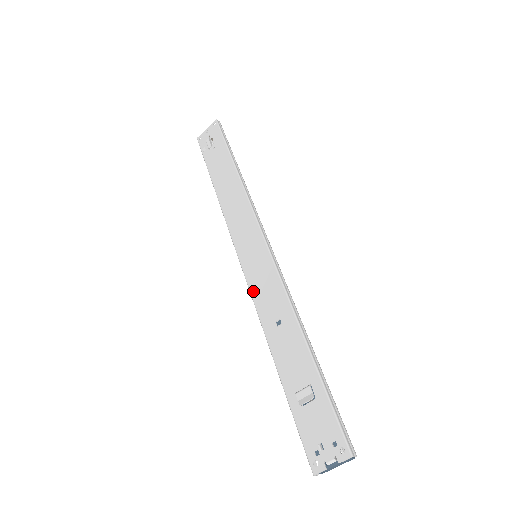
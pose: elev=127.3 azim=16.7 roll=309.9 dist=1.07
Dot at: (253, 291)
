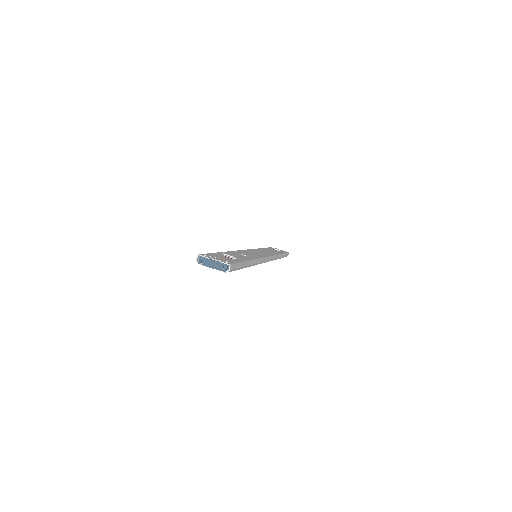
Dot at: (242, 251)
